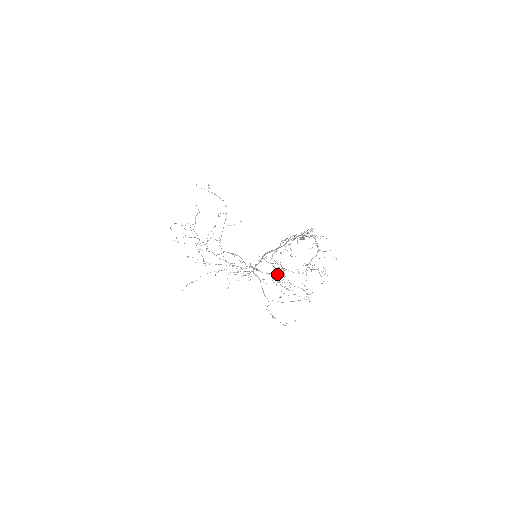
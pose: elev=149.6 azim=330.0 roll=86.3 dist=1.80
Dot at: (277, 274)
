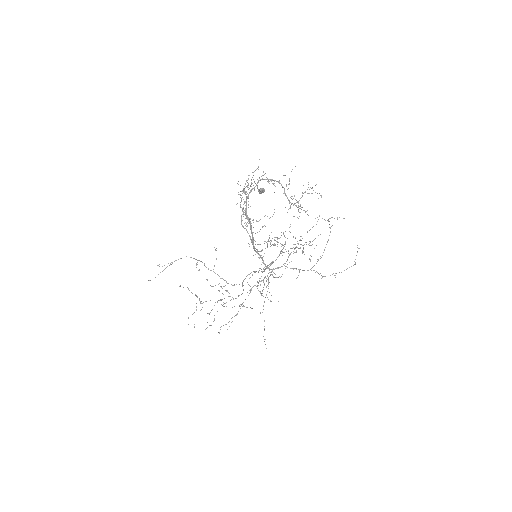
Dot at: occluded
